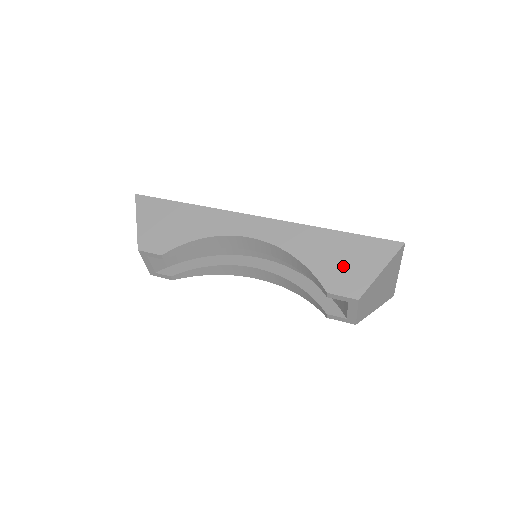
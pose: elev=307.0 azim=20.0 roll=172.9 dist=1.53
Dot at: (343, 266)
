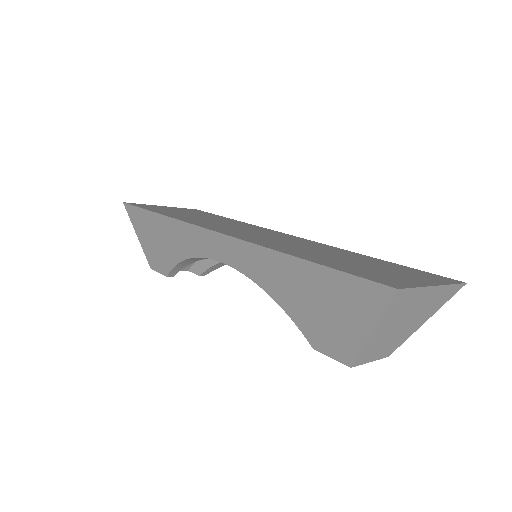
Dot at: (322, 316)
